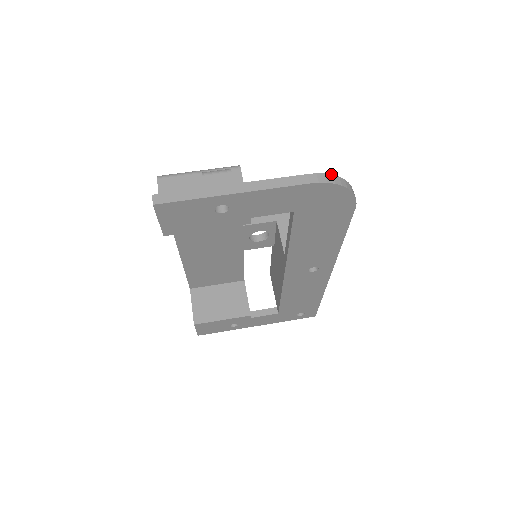
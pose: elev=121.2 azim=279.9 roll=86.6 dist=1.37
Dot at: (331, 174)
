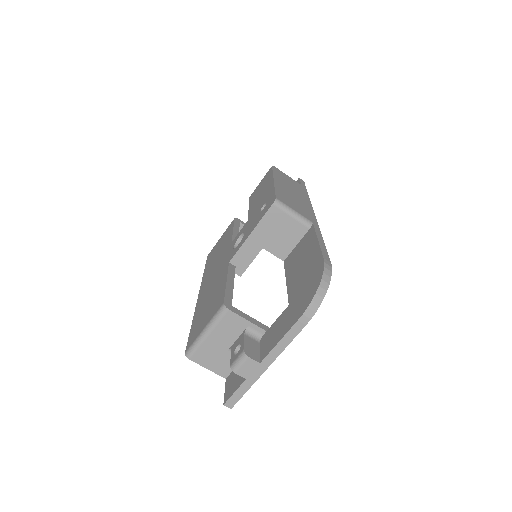
Dot at: (311, 301)
